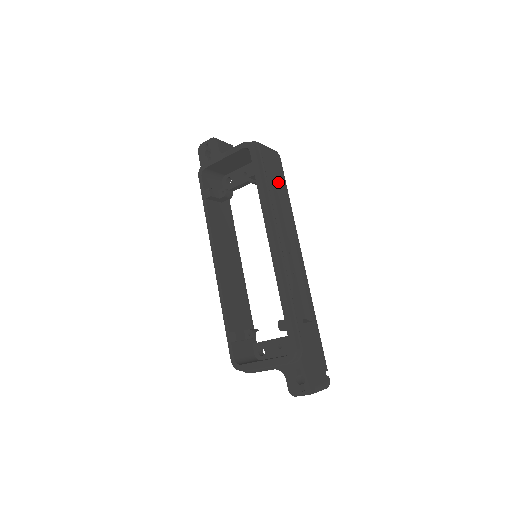
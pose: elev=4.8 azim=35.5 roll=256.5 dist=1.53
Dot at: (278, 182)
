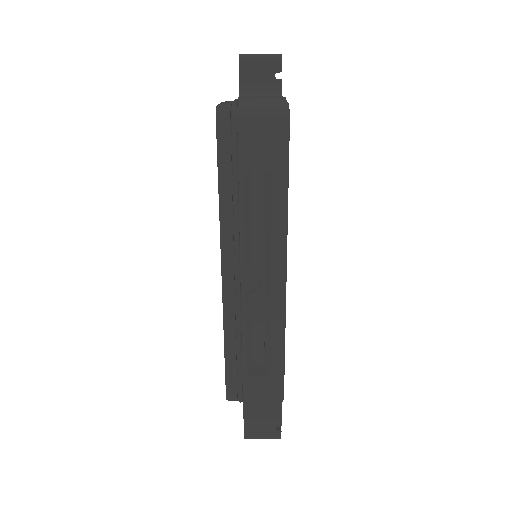
Dot at: (267, 177)
